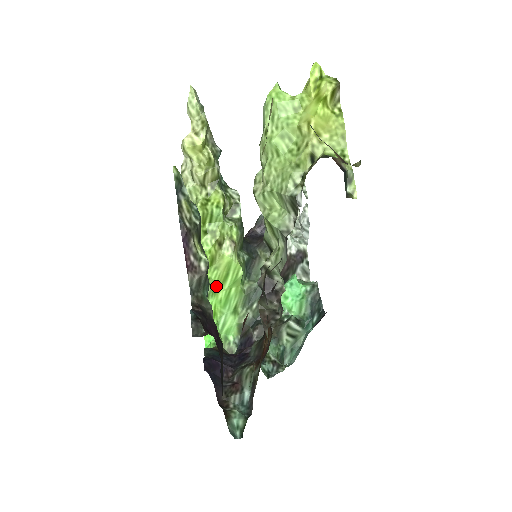
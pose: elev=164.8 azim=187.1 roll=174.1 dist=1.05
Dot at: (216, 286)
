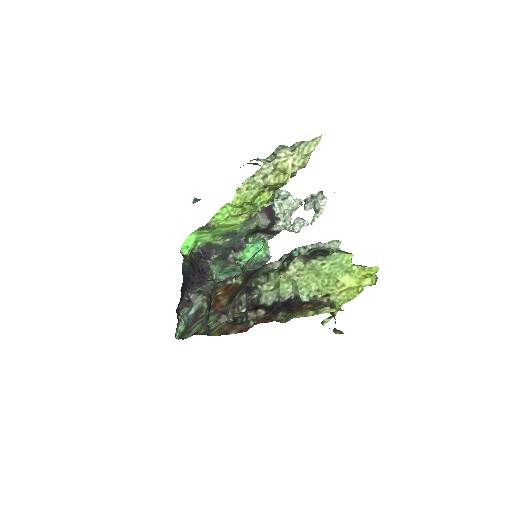
Dot at: (218, 227)
